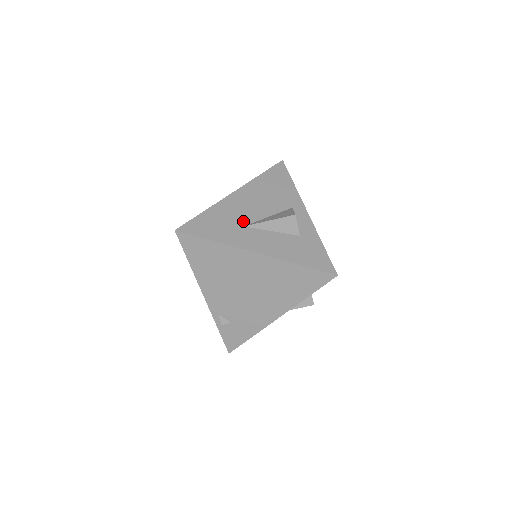
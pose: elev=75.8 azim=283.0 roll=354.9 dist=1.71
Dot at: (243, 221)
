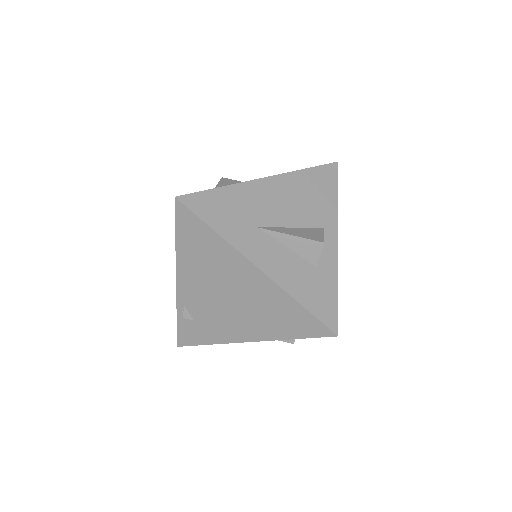
Dot at: (260, 220)
